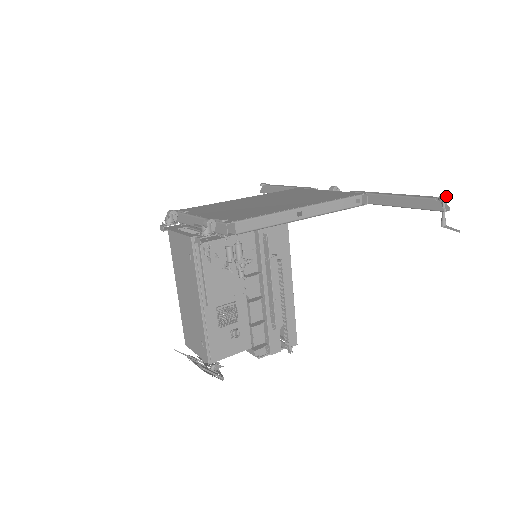
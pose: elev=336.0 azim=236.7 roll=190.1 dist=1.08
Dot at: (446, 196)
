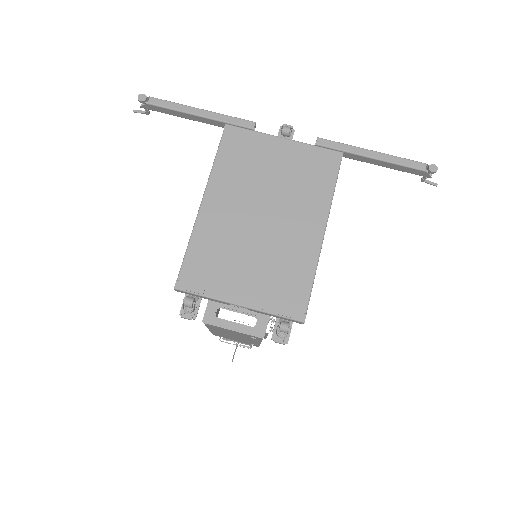
Dot at: (435, 167)
